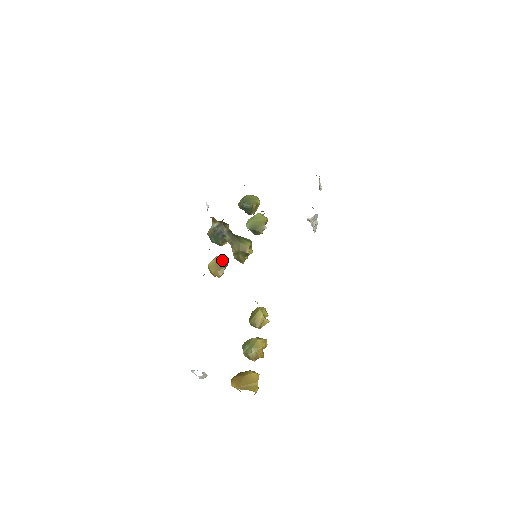
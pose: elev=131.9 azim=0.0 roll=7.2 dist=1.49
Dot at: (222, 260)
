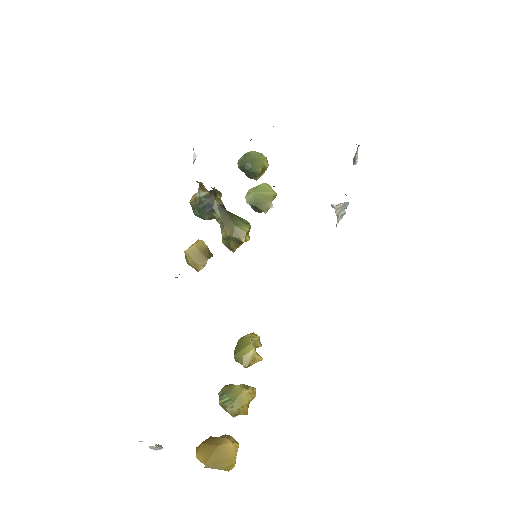
Dot at: (206, 247)
